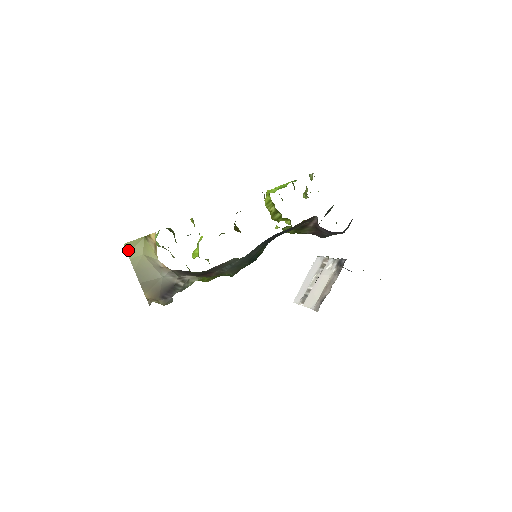
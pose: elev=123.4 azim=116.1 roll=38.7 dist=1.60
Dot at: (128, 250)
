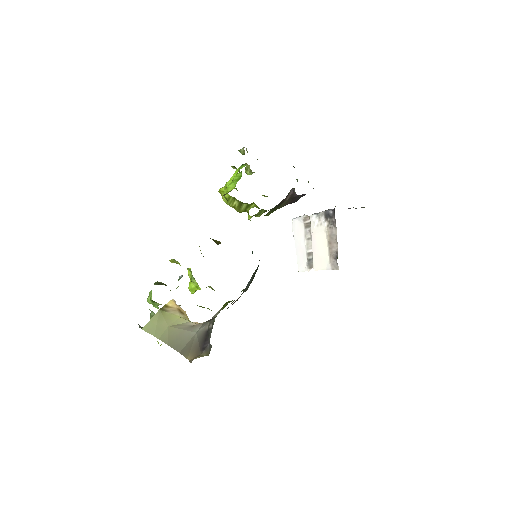
Dot at: (151, 332)
